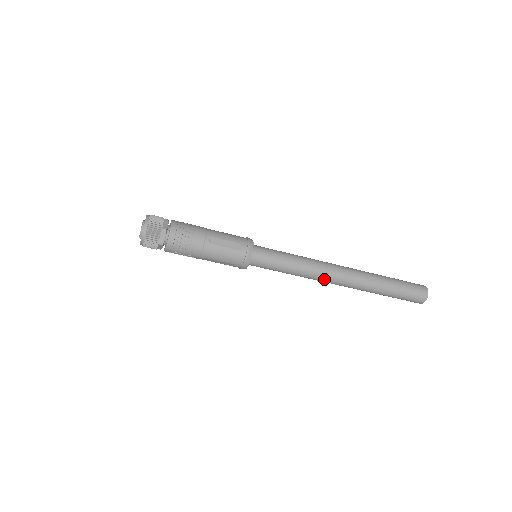
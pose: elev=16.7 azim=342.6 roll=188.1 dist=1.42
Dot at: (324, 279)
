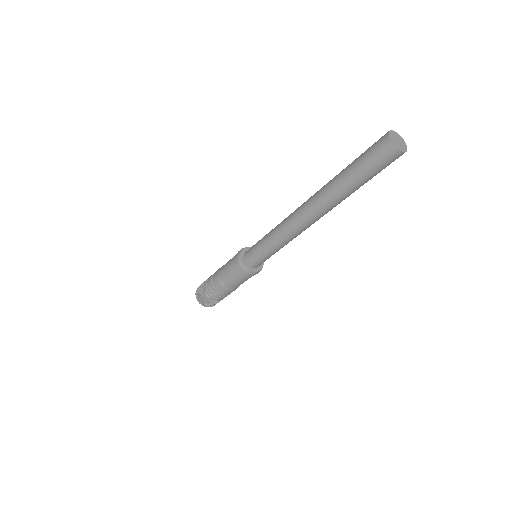
Dot at: (303, 230)
